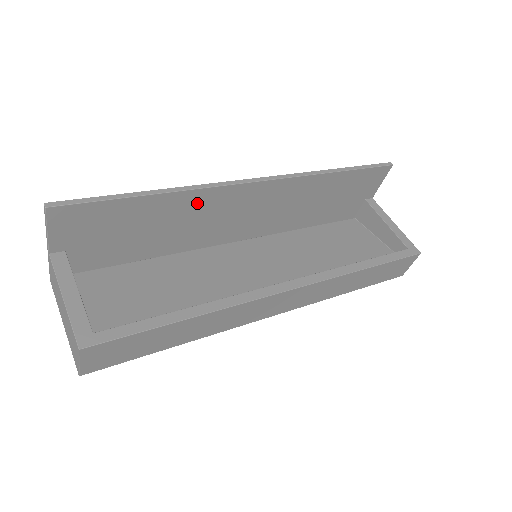
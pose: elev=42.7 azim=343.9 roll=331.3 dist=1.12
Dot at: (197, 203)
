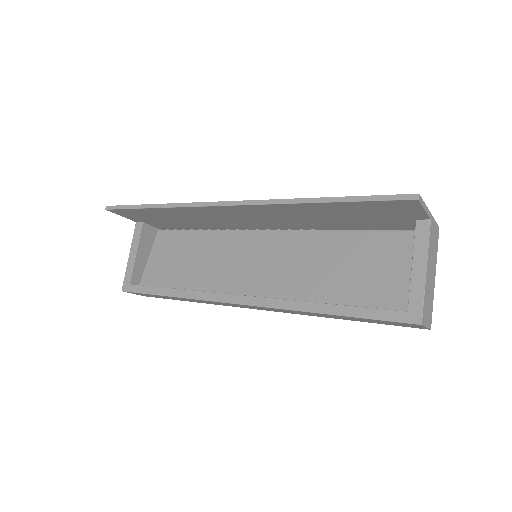
Dot at: (193, 212)
